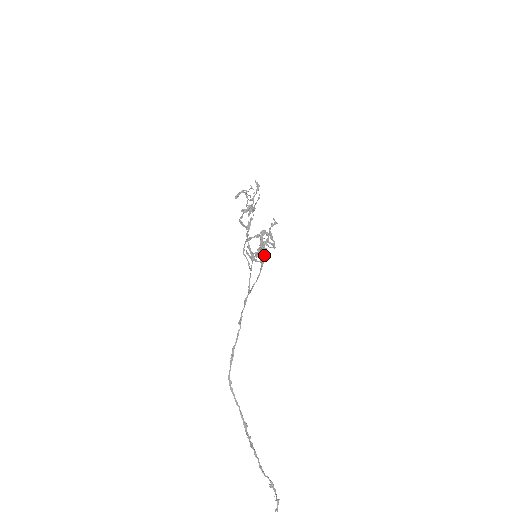
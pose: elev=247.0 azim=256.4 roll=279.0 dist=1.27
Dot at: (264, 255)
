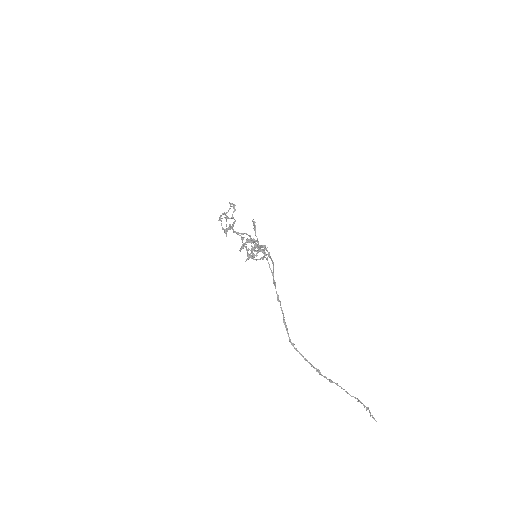
Dot at: (264, 252)
